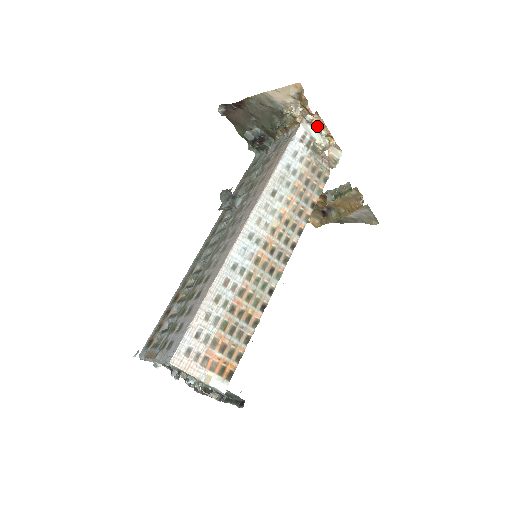
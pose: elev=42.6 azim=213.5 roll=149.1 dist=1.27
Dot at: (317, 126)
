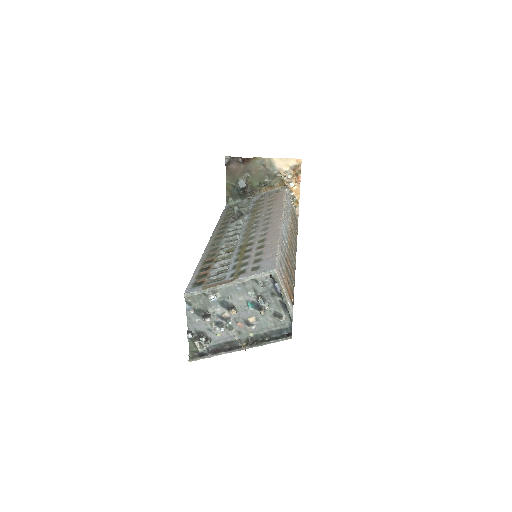
Dot at: (293, 192)
